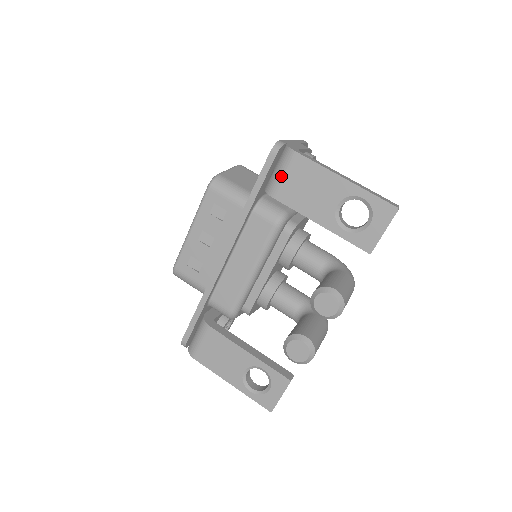
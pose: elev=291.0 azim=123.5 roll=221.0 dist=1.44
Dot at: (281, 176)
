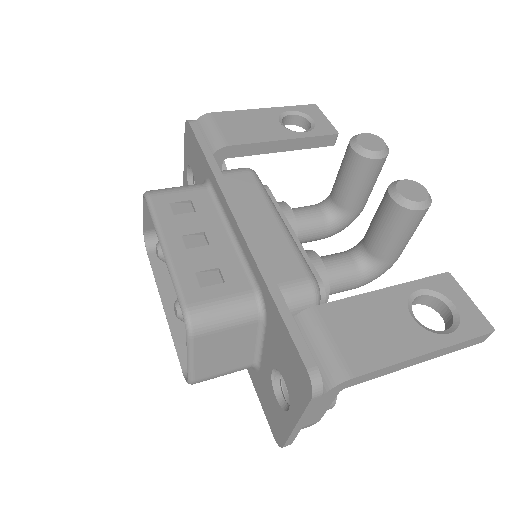
Dot at: (216, 131)
